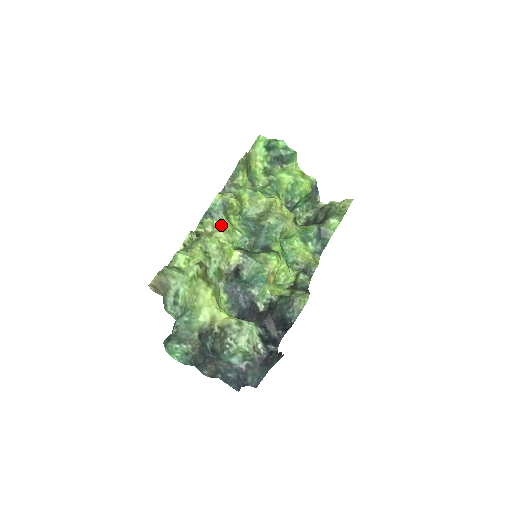
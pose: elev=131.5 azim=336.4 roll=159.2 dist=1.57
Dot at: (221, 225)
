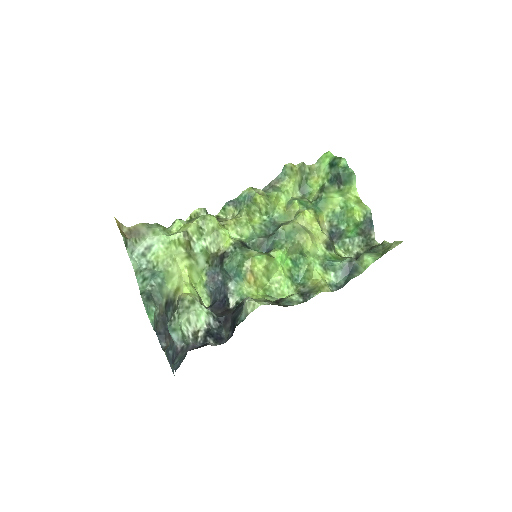
Dot at: (238, 215)
